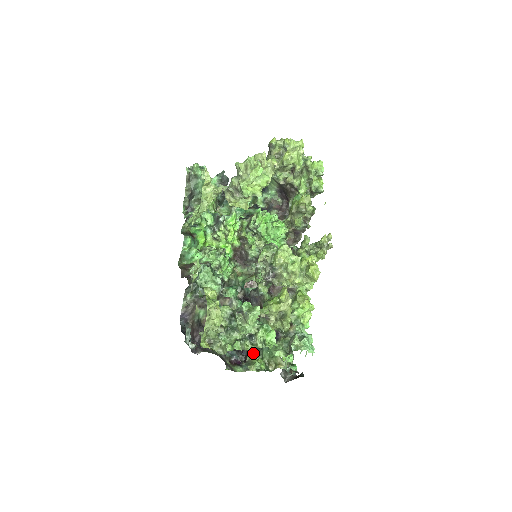
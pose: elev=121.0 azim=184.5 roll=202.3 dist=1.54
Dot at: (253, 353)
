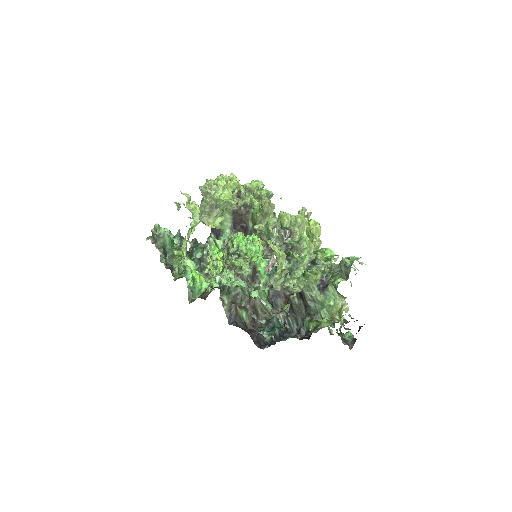
Dot at: (312, 322)
